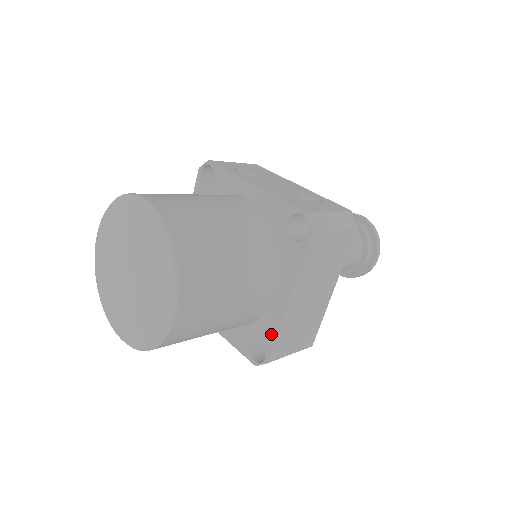
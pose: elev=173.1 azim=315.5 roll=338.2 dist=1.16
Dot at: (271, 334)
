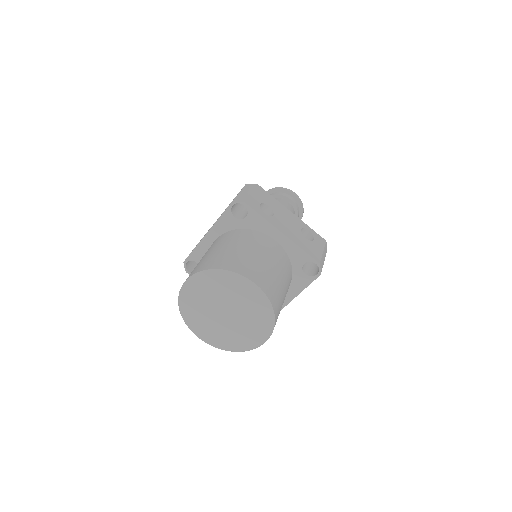
Dot at: occluded
